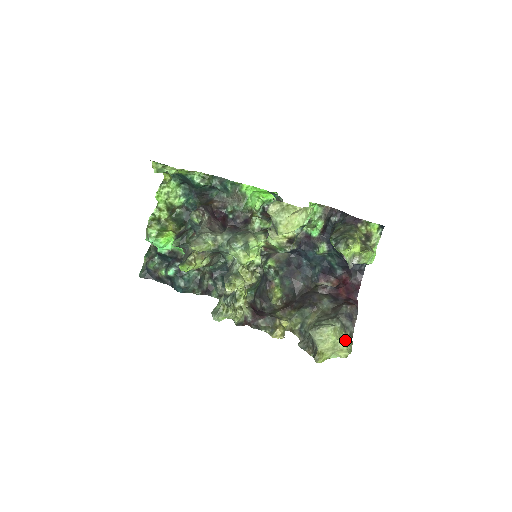
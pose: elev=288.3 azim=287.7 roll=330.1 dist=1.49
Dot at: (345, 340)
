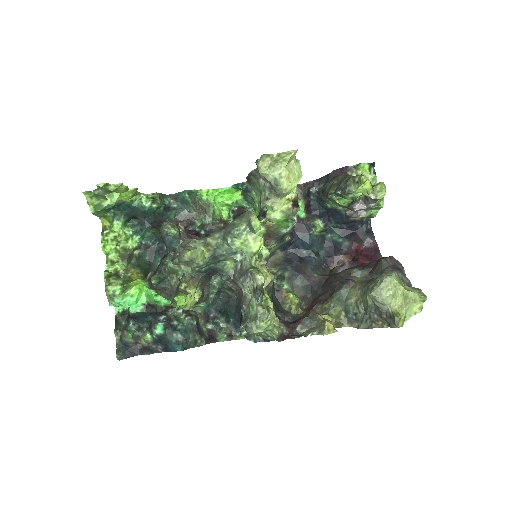
Dot at: (411, 289)
